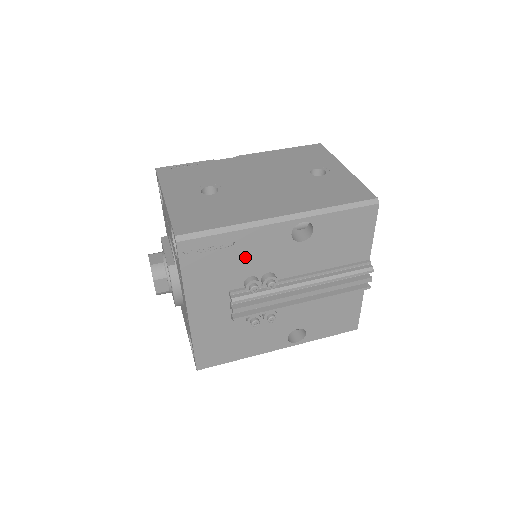
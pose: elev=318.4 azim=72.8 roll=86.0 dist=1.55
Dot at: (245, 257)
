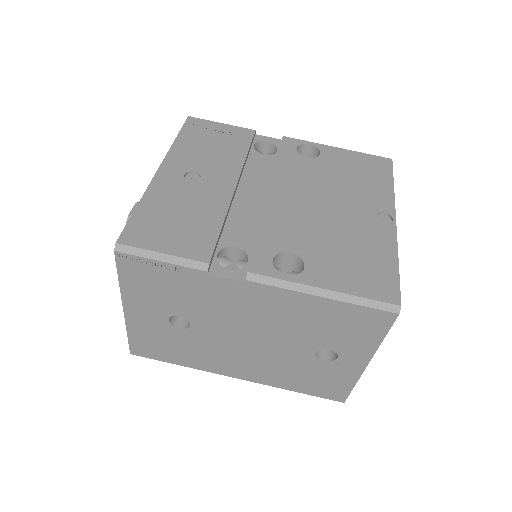
Dot at: occluded
